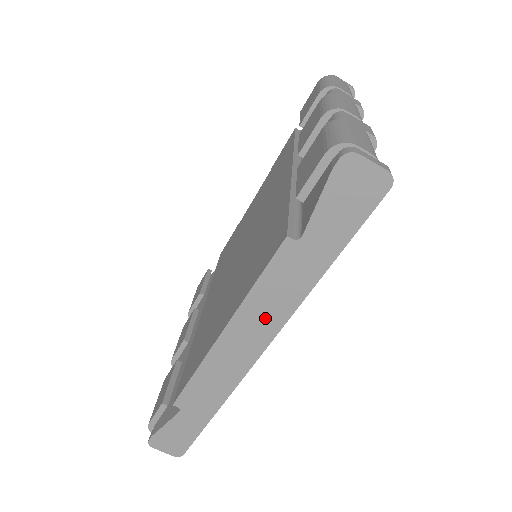
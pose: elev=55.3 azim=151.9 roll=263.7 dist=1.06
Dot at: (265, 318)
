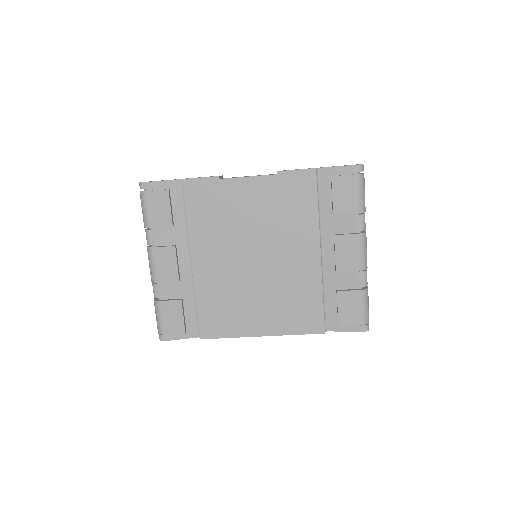
Dot at: occluded
